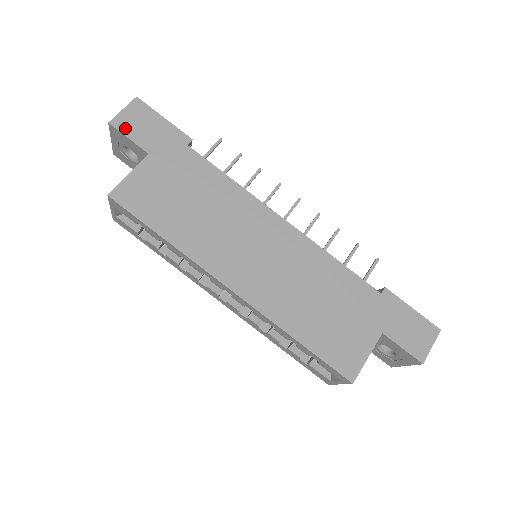
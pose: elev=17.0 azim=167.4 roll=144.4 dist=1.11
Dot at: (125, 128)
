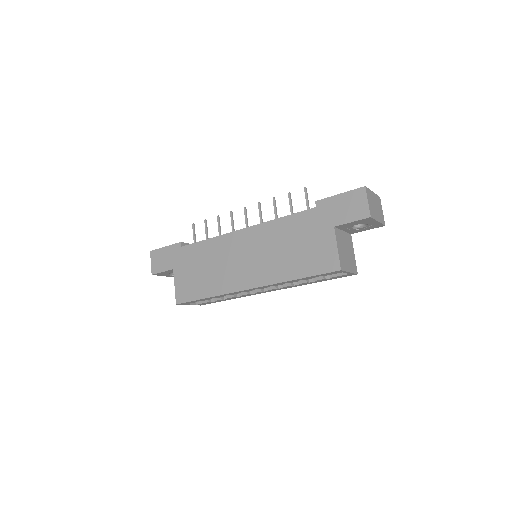
Dot at: (158, 269)
